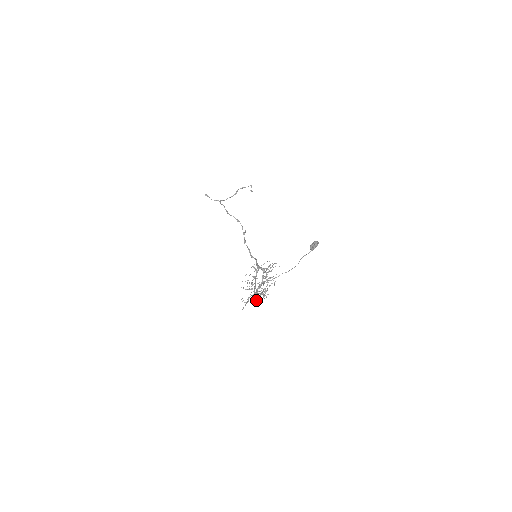
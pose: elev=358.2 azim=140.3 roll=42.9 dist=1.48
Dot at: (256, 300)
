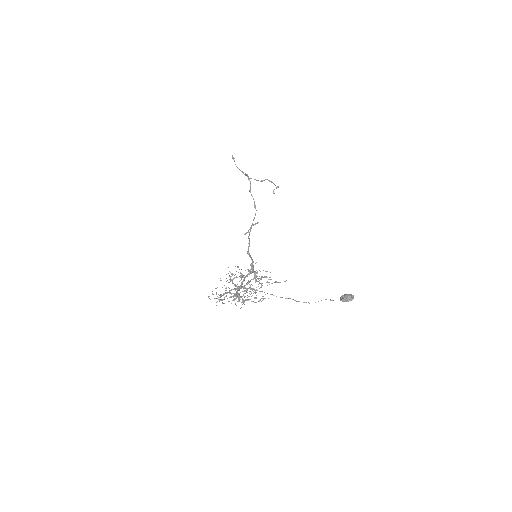
Dot at: occluded
